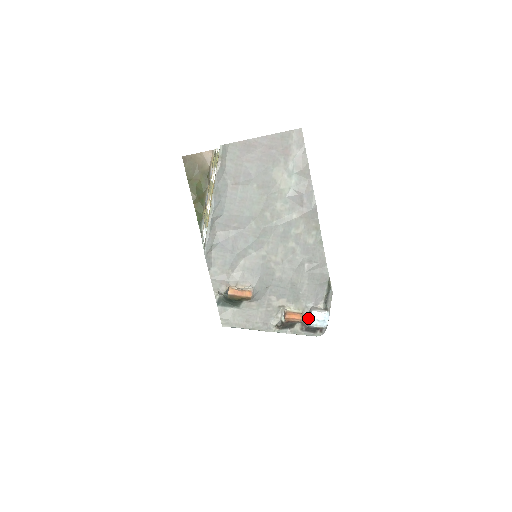
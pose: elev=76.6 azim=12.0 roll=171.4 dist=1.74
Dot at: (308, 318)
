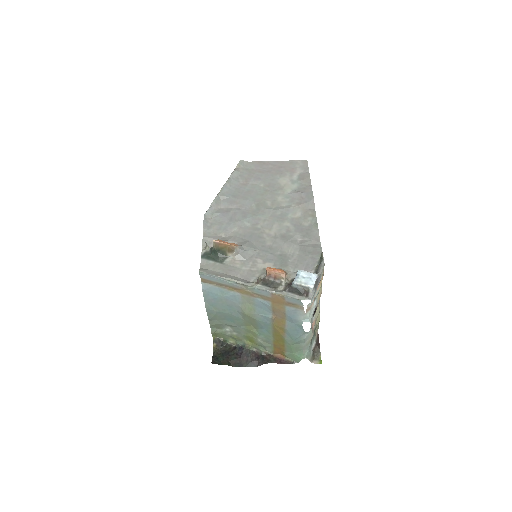
Dot at: (293, 280)
